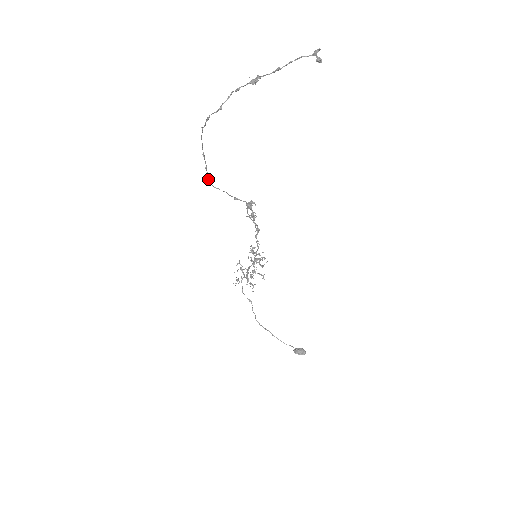
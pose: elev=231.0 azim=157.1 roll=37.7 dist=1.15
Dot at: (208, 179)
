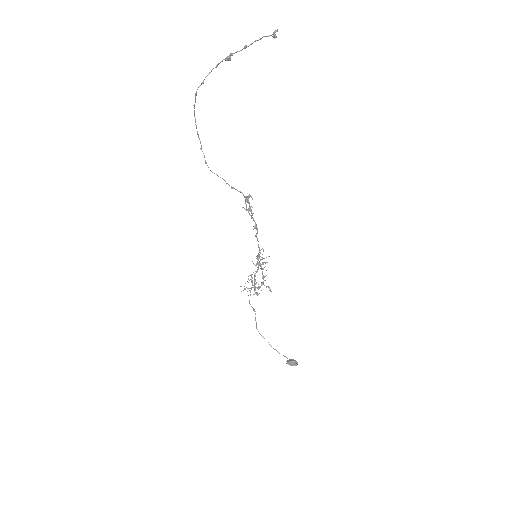
Dot at: (205, 161)
